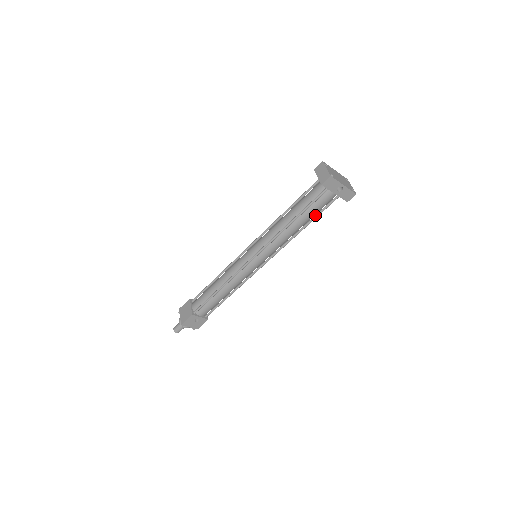
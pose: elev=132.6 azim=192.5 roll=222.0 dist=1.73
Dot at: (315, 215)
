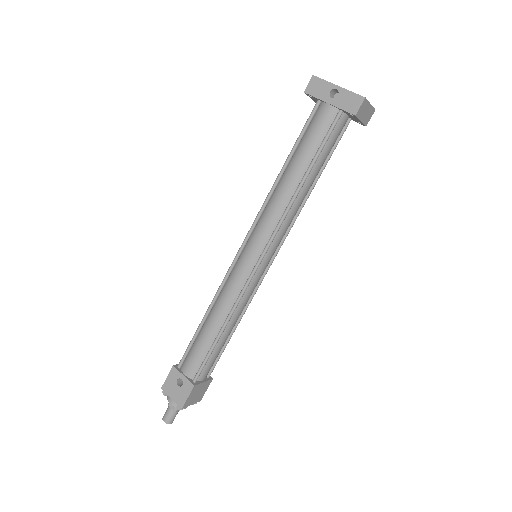
Dot at: (315, 154)
